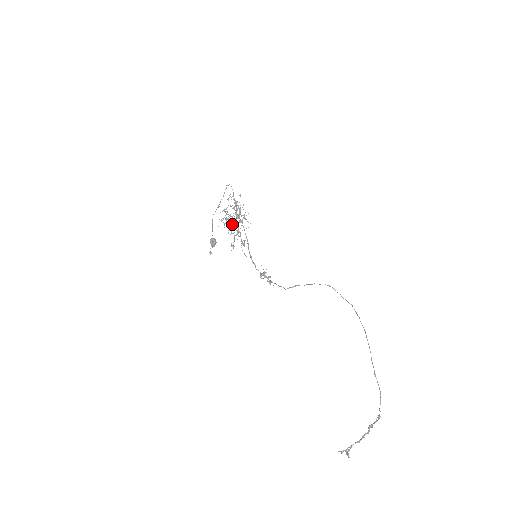
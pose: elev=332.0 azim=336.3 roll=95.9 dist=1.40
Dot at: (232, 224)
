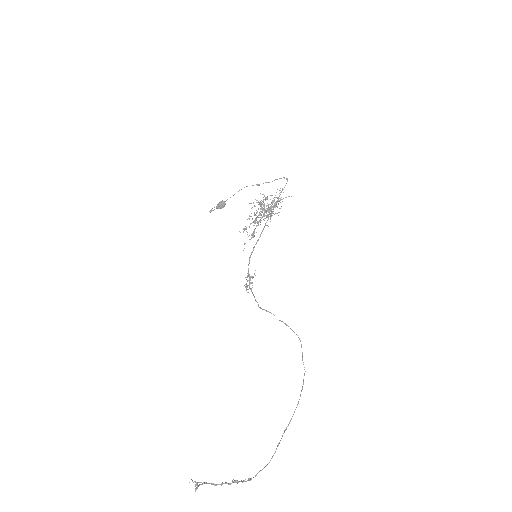
Dot at: occluded
